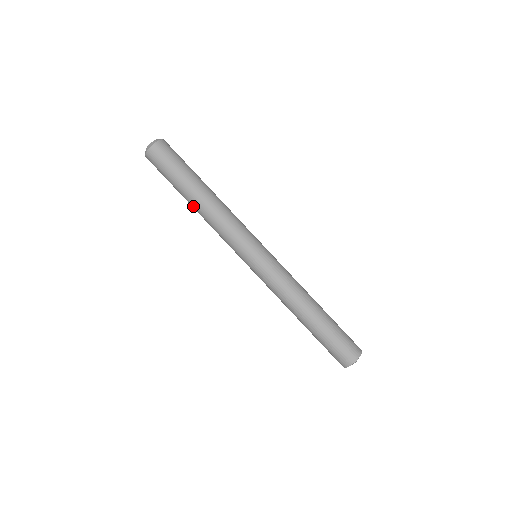
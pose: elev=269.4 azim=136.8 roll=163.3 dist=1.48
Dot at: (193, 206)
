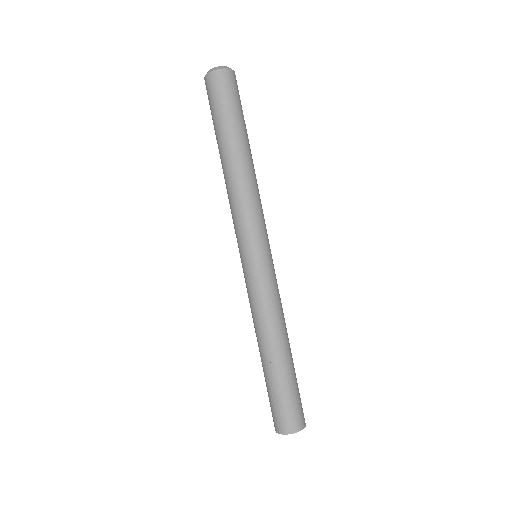
Dot at: (222, 162)
